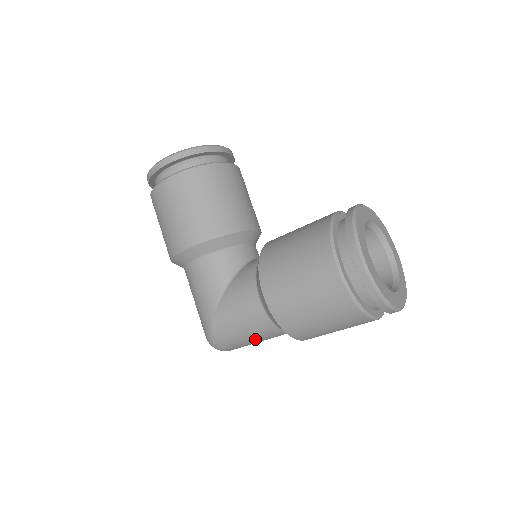
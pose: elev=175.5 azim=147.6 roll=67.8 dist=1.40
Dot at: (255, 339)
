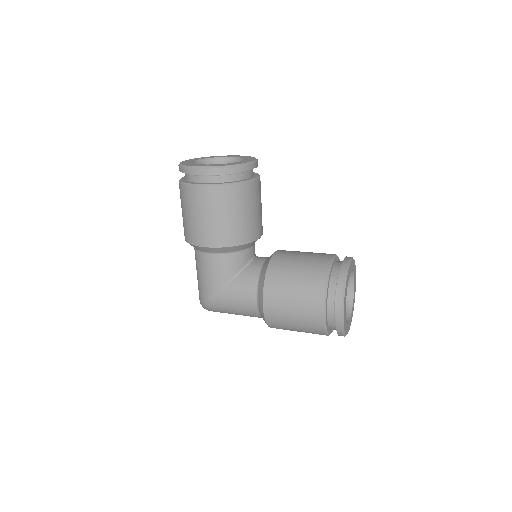
Dot at: occluded
